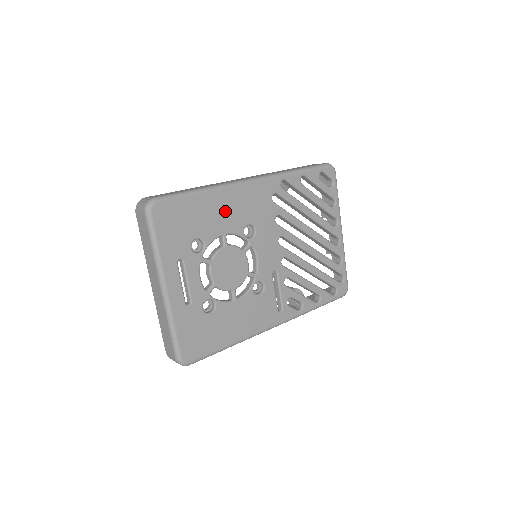
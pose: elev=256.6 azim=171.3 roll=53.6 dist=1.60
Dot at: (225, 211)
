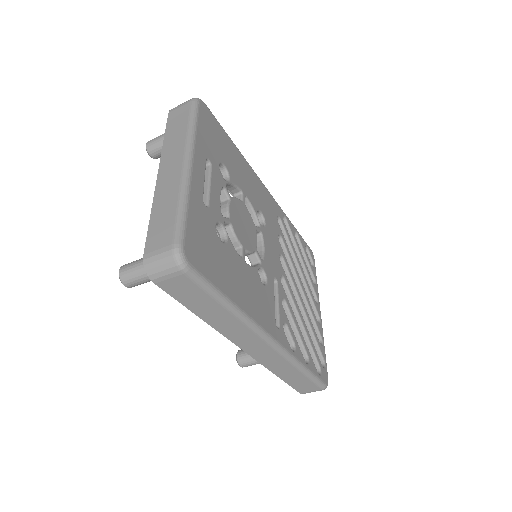
Dot at: (247, 179)
